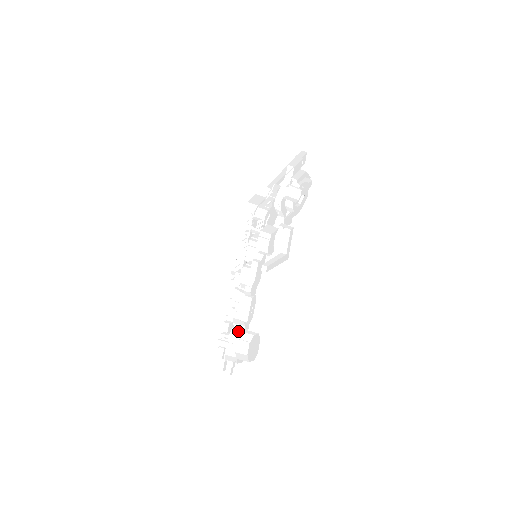
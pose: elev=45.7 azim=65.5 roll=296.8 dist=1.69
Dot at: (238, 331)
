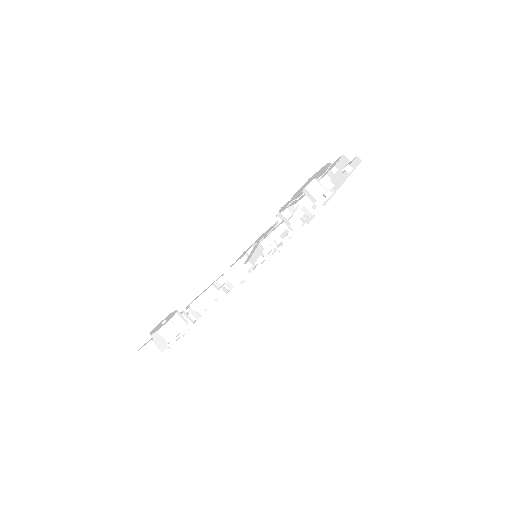
Dot at: (187, 320)
